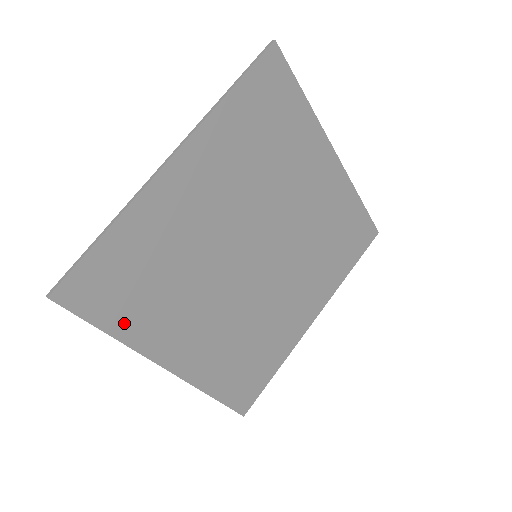
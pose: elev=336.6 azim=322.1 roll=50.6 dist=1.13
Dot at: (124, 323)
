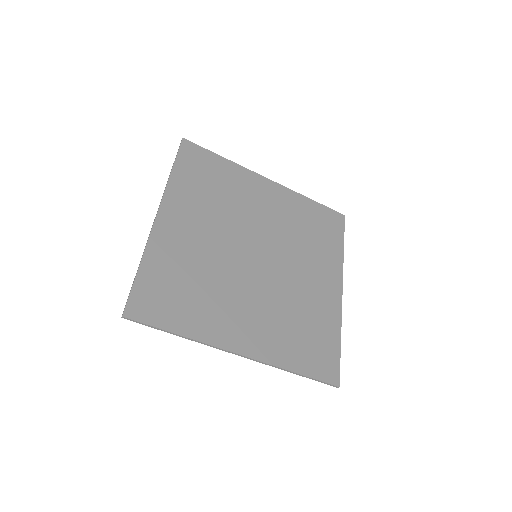
Dot at: (185, 324)
